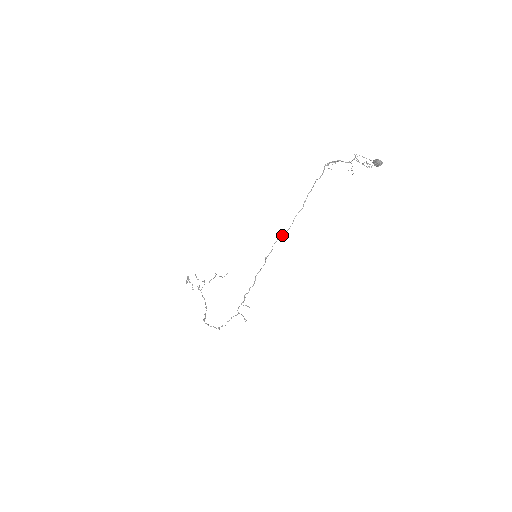
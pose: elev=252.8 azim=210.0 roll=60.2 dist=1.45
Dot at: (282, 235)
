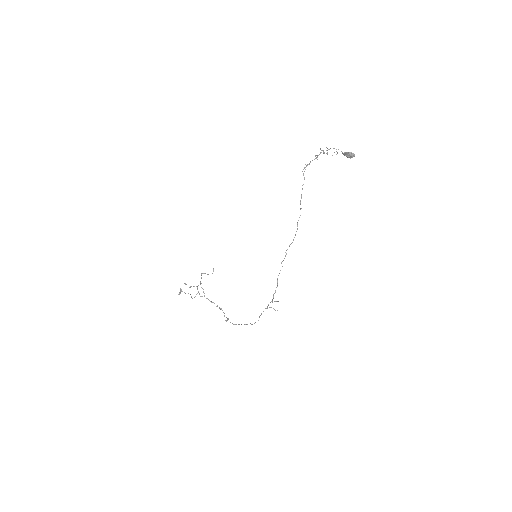
Dot at: (292, 242)
